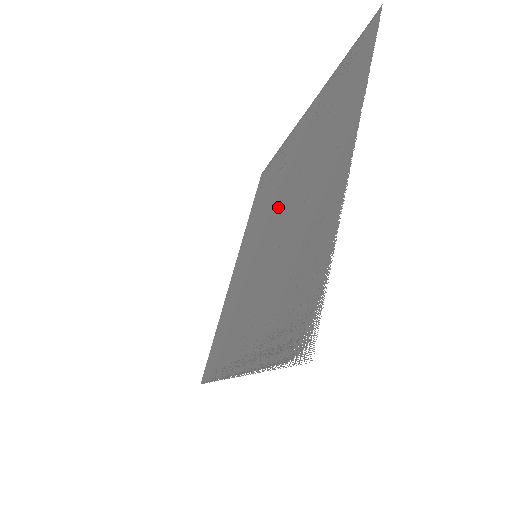
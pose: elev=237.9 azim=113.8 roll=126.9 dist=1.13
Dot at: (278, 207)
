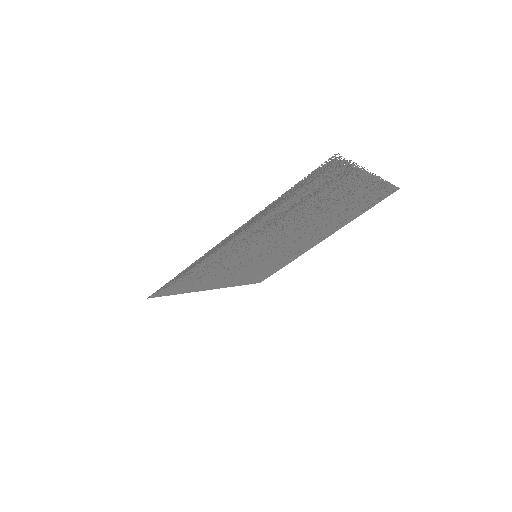
Dot at: (290, 240)
